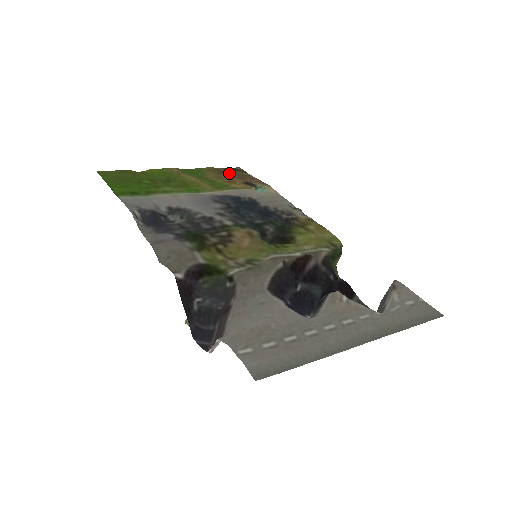
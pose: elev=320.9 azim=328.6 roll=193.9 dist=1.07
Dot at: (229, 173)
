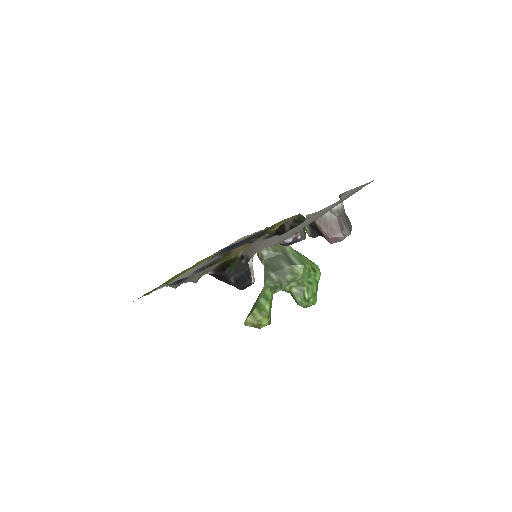
Dot at: occluded
